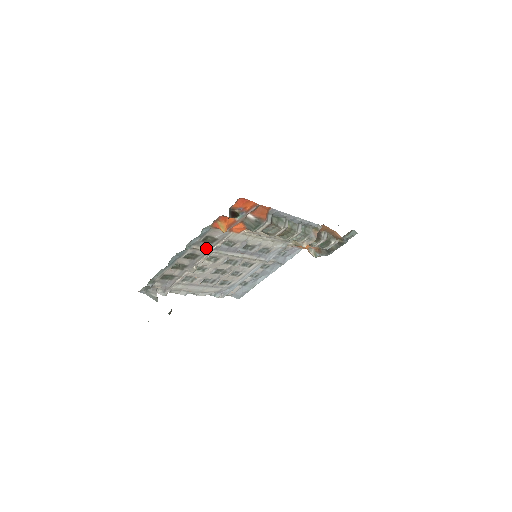
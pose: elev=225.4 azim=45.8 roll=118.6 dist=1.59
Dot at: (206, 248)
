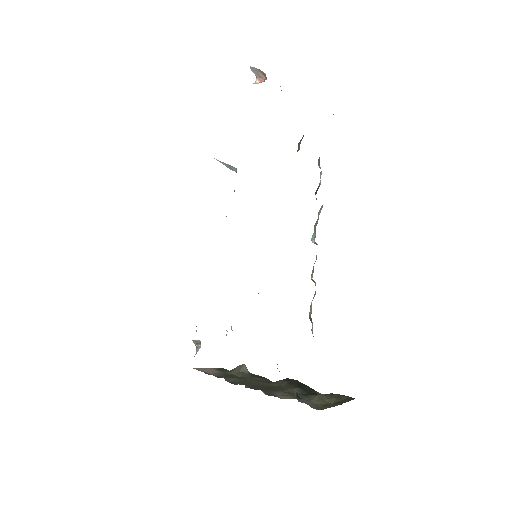
Dot at: occluded
